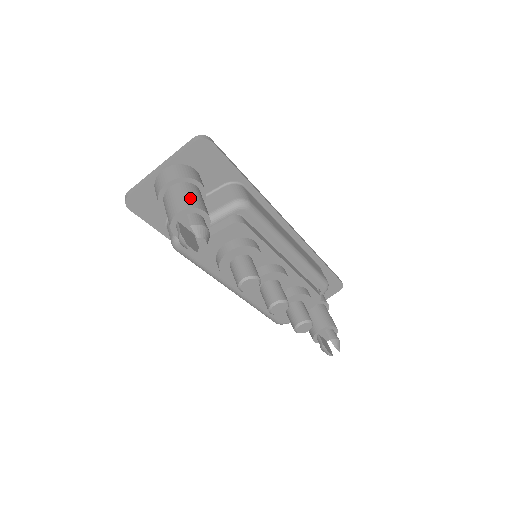
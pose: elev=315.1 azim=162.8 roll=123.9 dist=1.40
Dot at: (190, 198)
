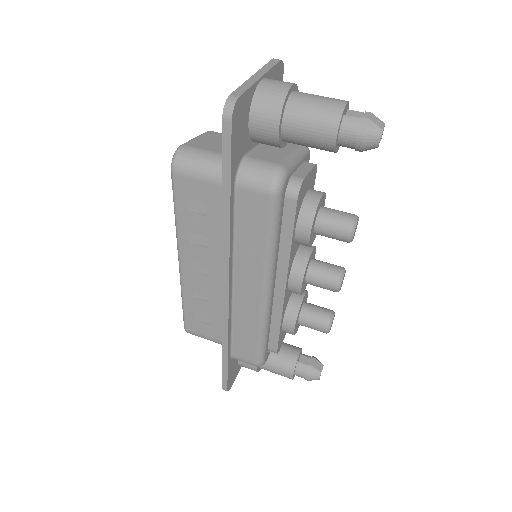
Dot at: occluded
